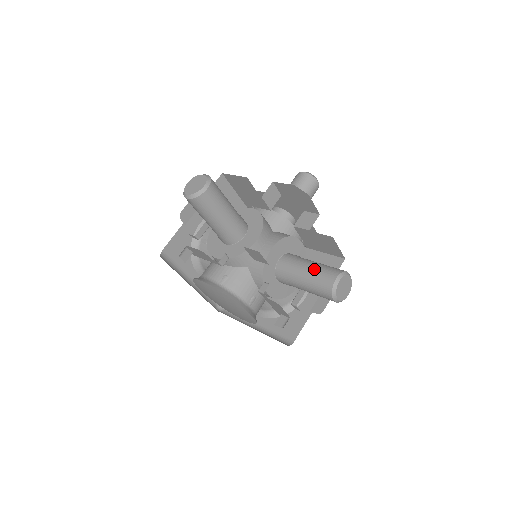
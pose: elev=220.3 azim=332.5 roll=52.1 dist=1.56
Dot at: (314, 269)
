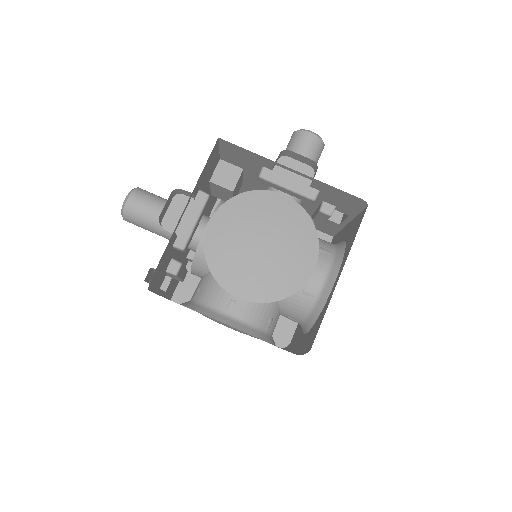
Dot at: occluded
